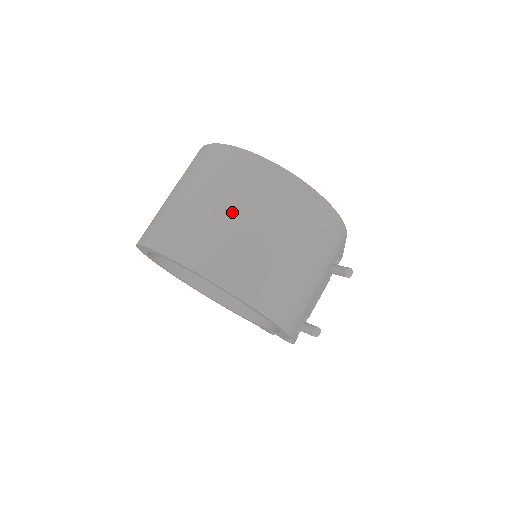
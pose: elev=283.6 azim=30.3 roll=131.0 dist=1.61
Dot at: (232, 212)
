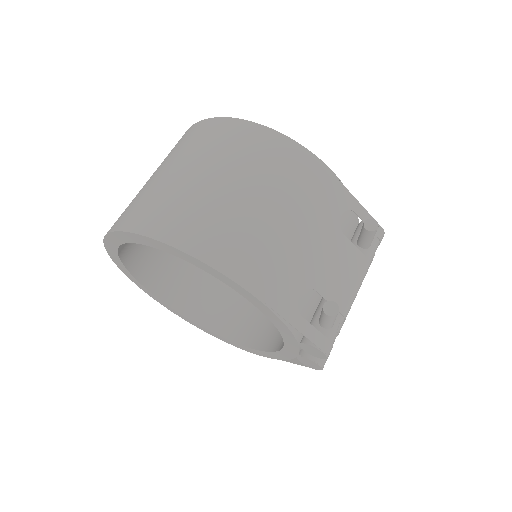
Dot at: (156, 173)
